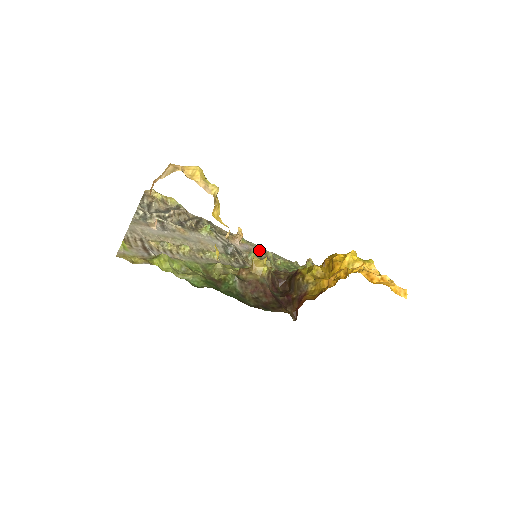
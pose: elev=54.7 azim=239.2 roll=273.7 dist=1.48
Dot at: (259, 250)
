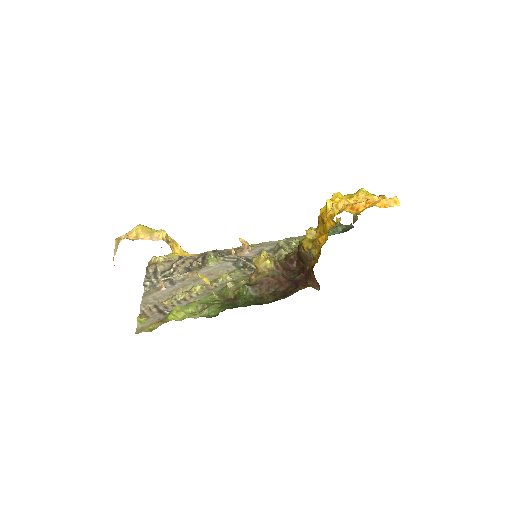
Dot at: (271, 245)
